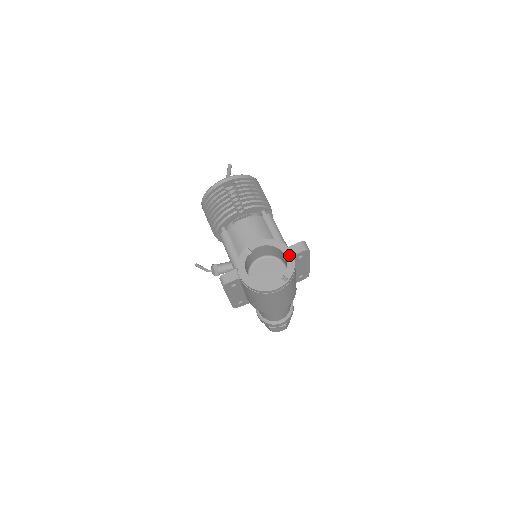
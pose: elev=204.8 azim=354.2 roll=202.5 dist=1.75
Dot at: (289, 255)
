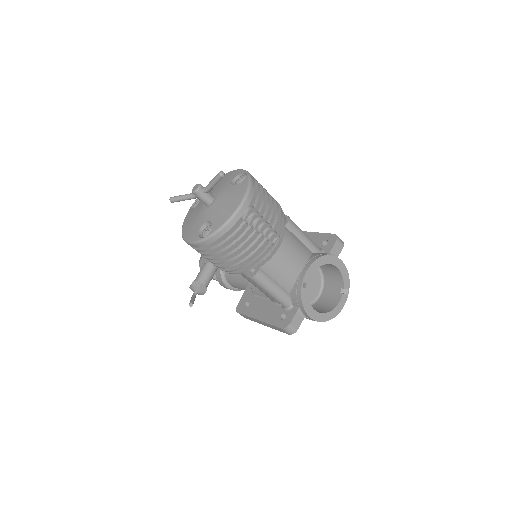
Dot at: (340, 265)
